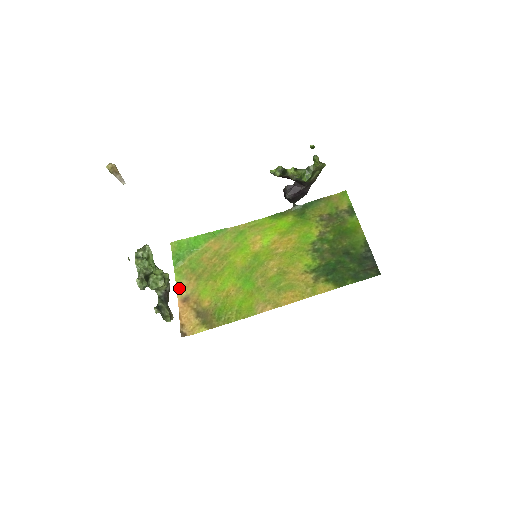
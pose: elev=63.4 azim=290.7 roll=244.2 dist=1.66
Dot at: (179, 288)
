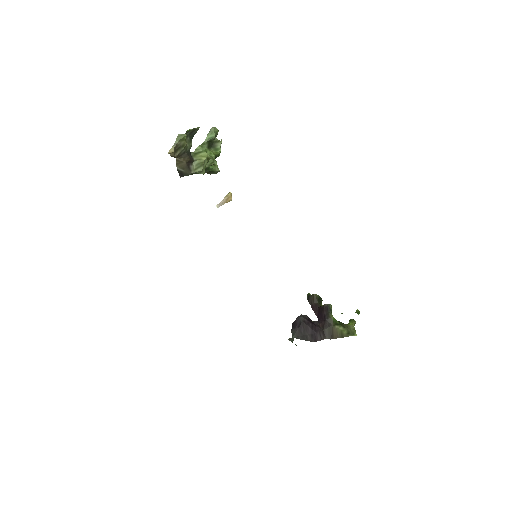
Dot at: occluded
